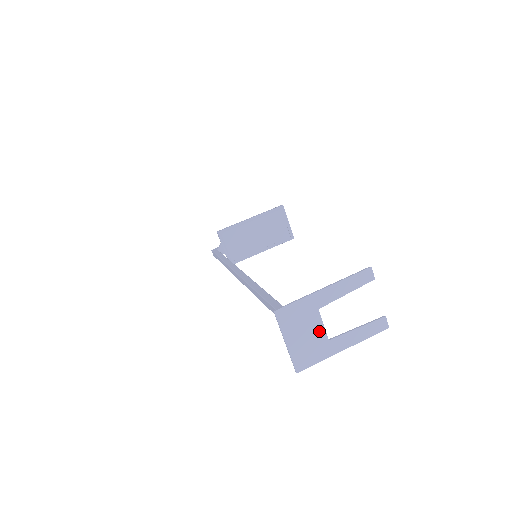
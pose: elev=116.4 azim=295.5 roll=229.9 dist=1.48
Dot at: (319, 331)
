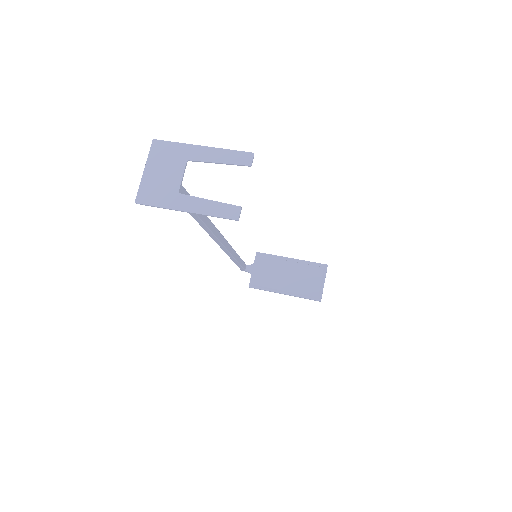
Dot at: (176, 179)
